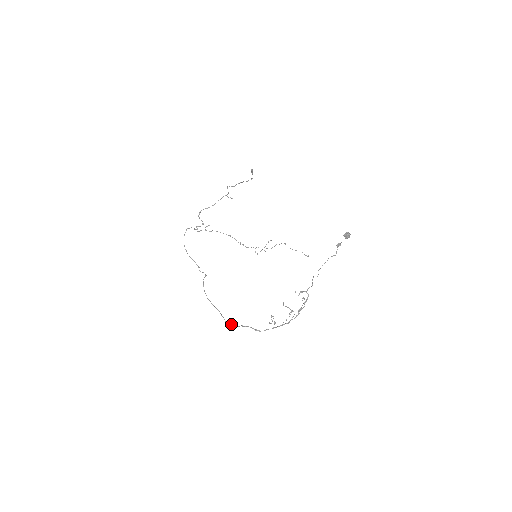
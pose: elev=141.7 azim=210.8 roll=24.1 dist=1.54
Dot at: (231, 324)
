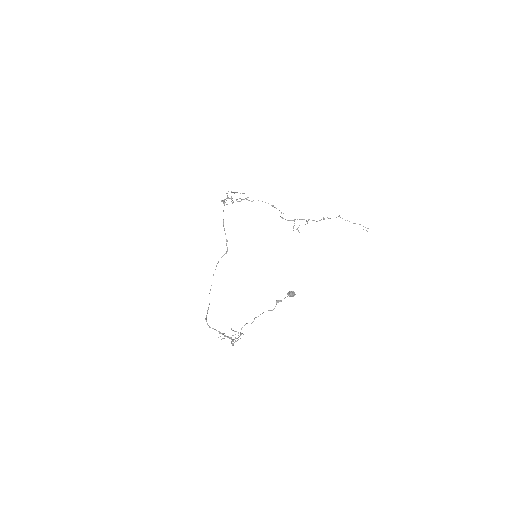
Dot at: (206, 320)
